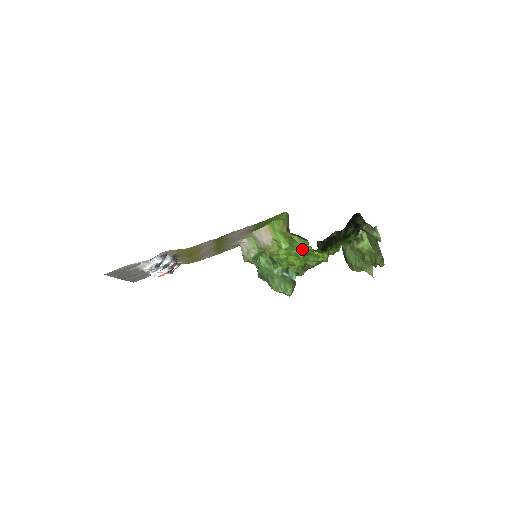
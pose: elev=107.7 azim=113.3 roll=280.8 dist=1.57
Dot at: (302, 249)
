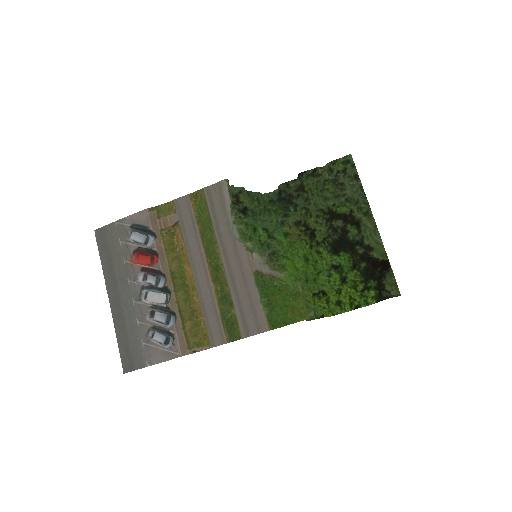
Dot at: occluded
